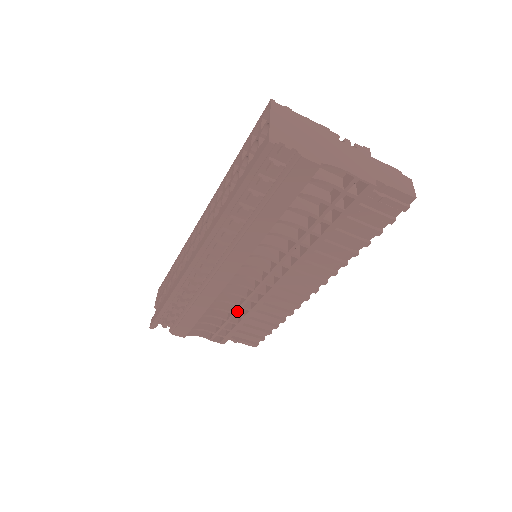
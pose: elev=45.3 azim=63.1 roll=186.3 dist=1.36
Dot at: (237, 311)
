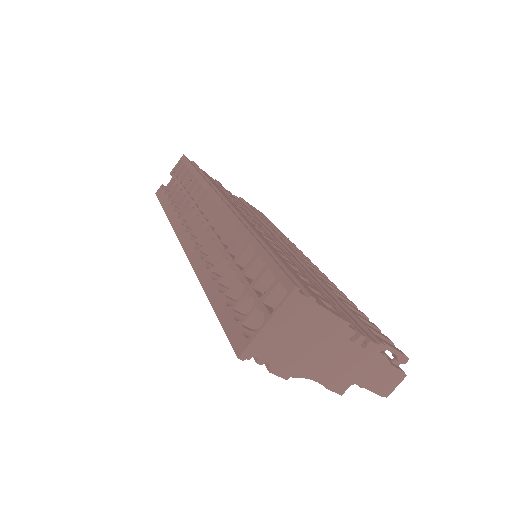
Dot at: occluded
